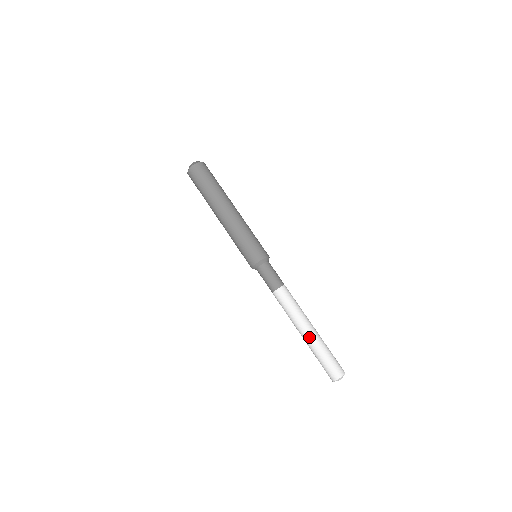
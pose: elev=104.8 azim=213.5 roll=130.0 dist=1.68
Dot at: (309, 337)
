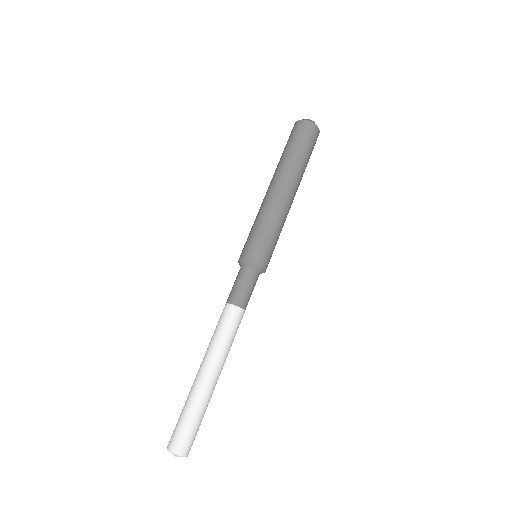
Dot at: (196, 379)
